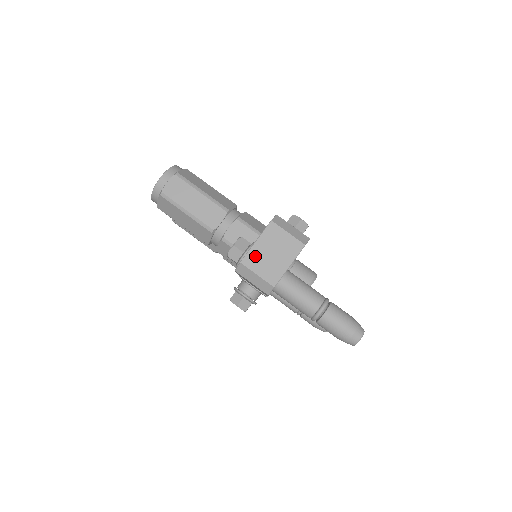
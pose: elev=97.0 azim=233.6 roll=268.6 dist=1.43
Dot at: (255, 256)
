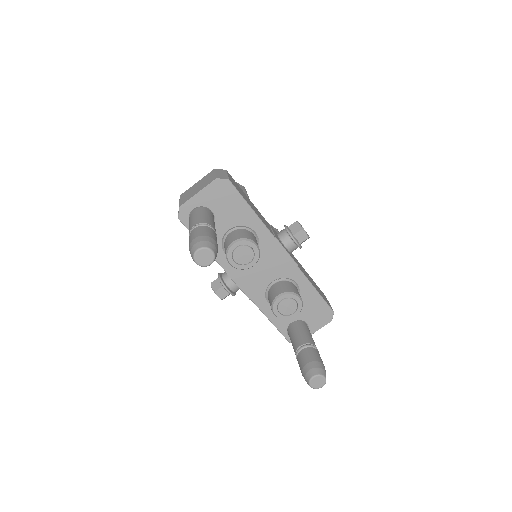
Dot at: (189, 190)
